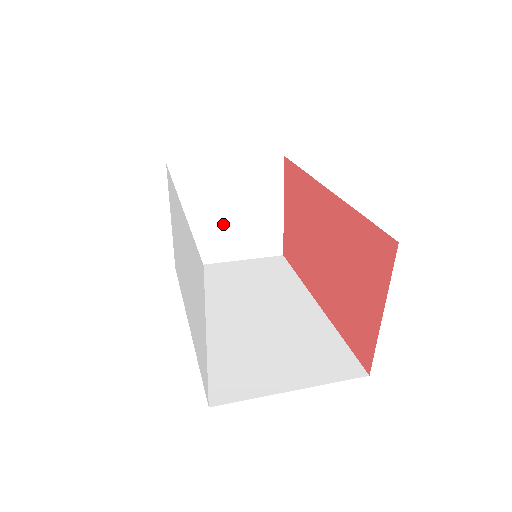
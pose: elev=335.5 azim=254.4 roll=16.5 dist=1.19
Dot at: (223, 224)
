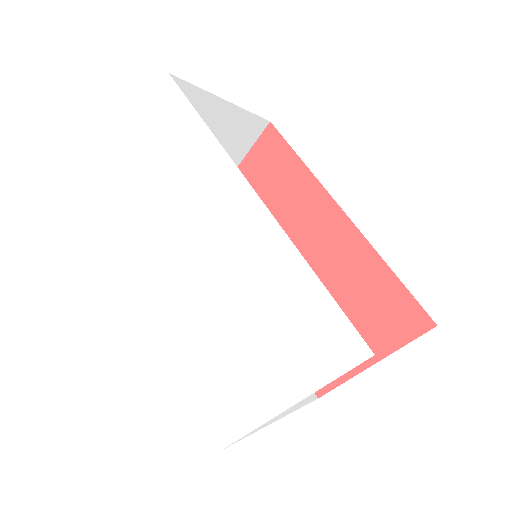
Dot at: occluded
